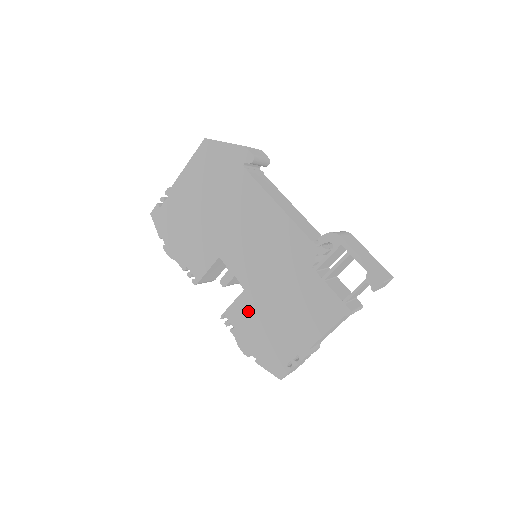
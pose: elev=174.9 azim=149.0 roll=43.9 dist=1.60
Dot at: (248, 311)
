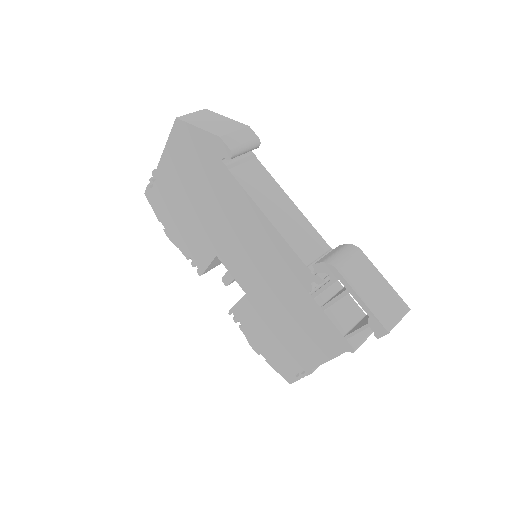
Dot at: (252, 315)
